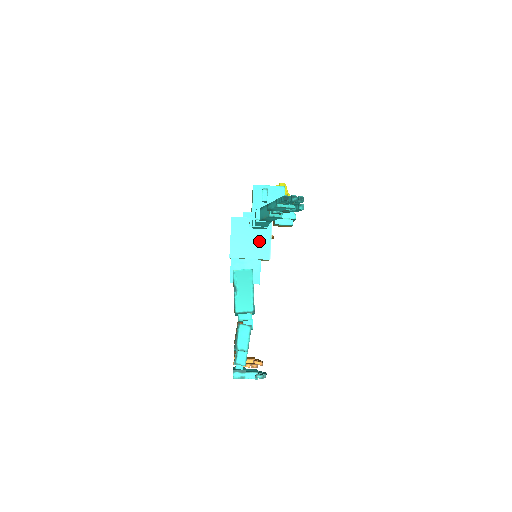
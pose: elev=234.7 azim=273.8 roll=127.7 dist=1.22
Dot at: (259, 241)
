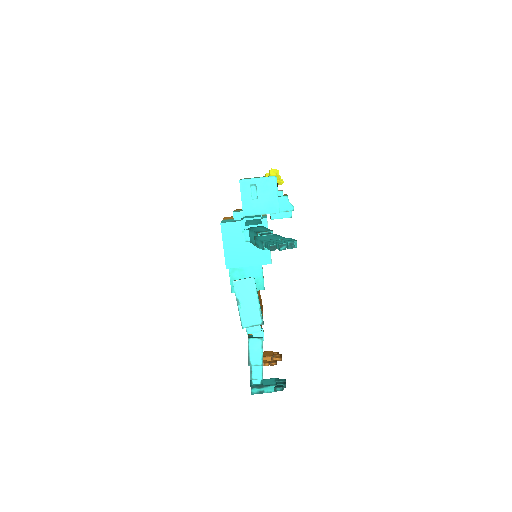
Dot at: occluded
